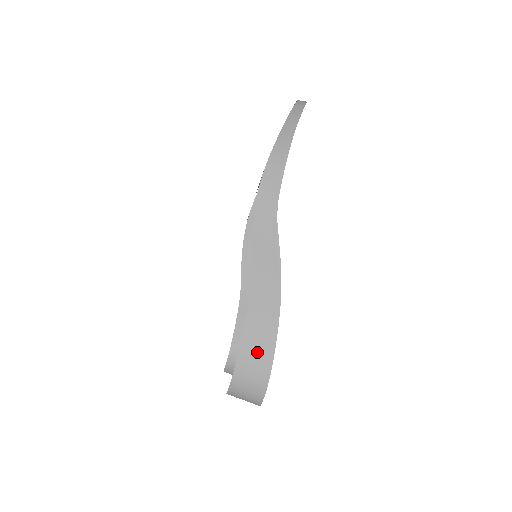
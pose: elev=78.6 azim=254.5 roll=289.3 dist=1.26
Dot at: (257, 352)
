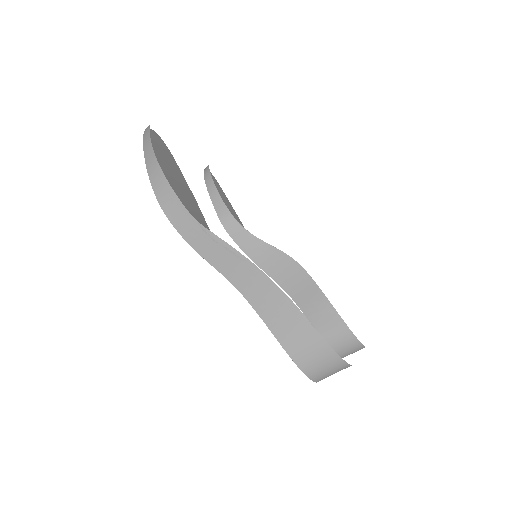
Dot at: (293, 330)
